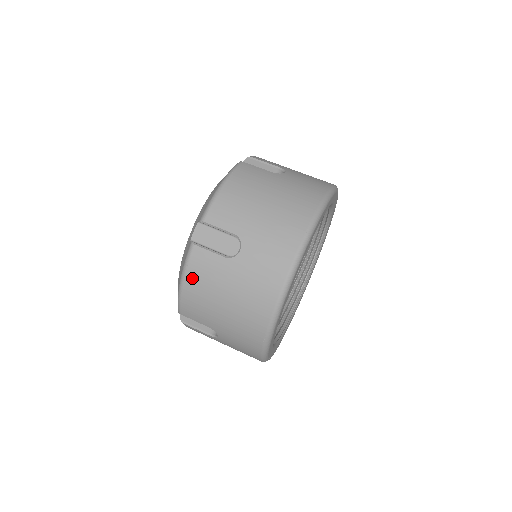
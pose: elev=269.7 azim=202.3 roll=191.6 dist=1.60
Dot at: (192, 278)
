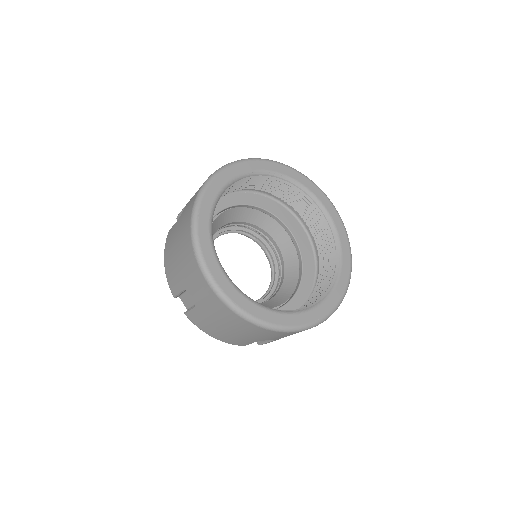
Dot at: (206, 331)
